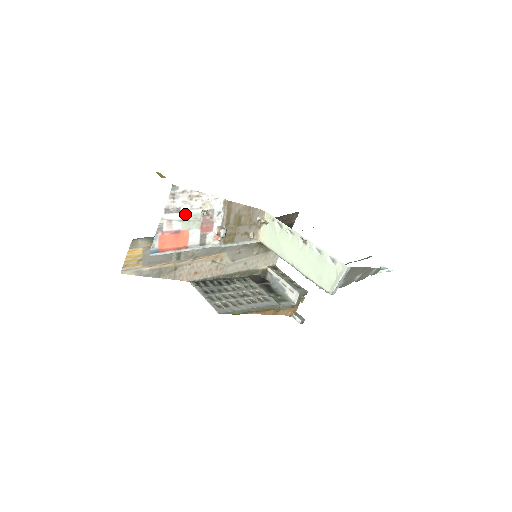
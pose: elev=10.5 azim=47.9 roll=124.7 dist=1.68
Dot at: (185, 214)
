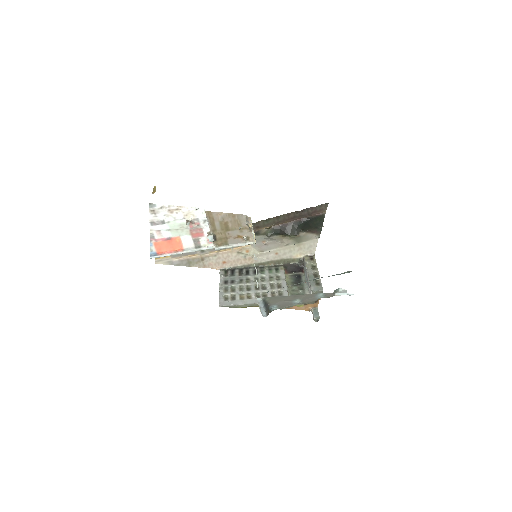
Dot at: (171, 224)
